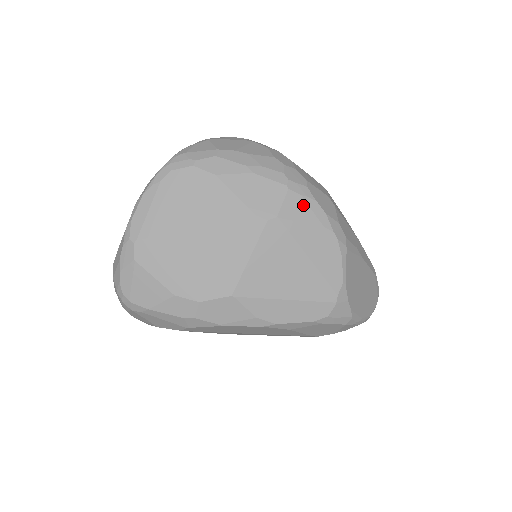
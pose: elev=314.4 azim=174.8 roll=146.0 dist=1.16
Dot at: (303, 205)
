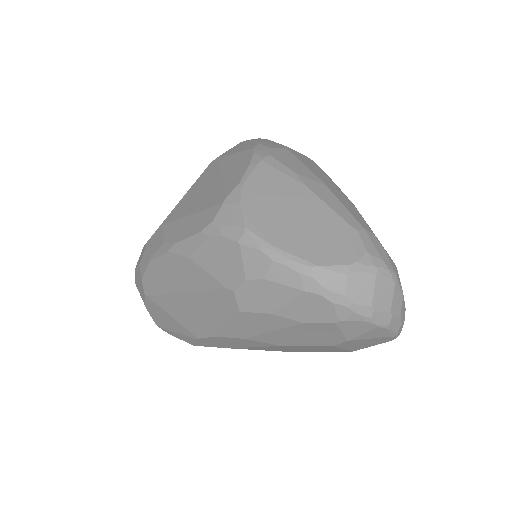
Dot at: (243, 145)
